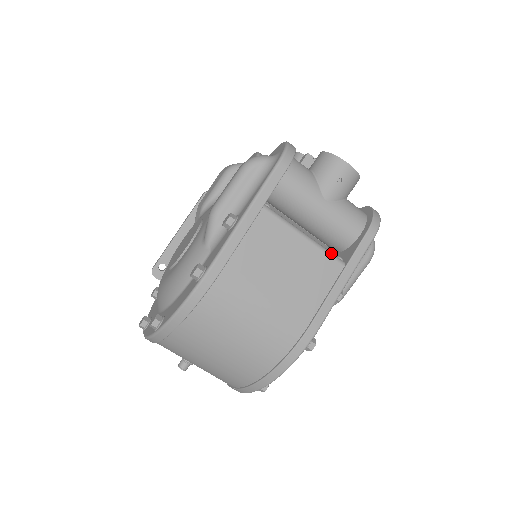
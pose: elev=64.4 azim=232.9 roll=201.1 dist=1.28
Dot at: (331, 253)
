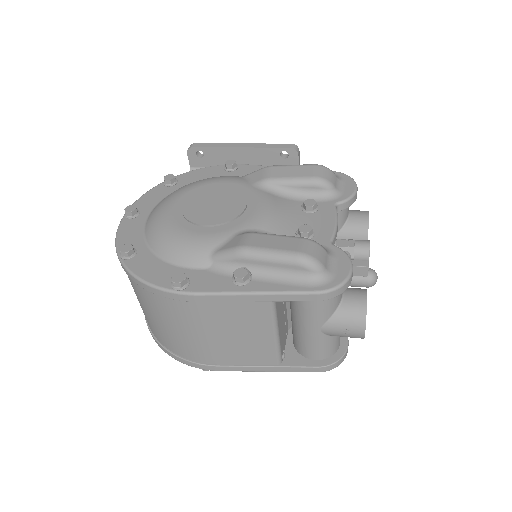
Dot at: (280, 353)
